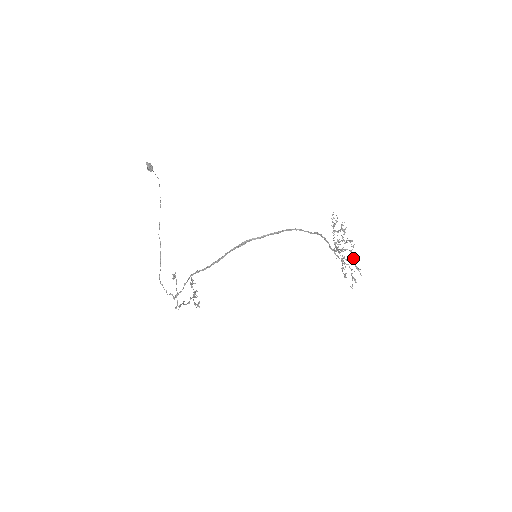
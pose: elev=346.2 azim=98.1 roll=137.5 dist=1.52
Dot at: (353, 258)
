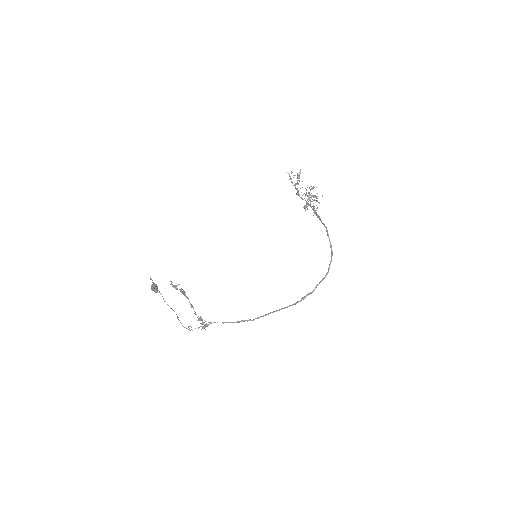
Dot at: occluded
